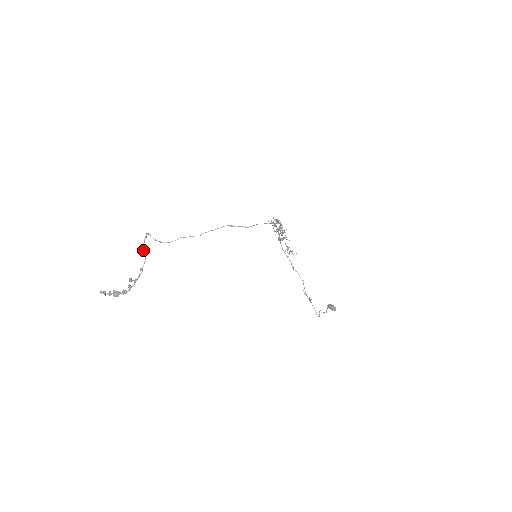
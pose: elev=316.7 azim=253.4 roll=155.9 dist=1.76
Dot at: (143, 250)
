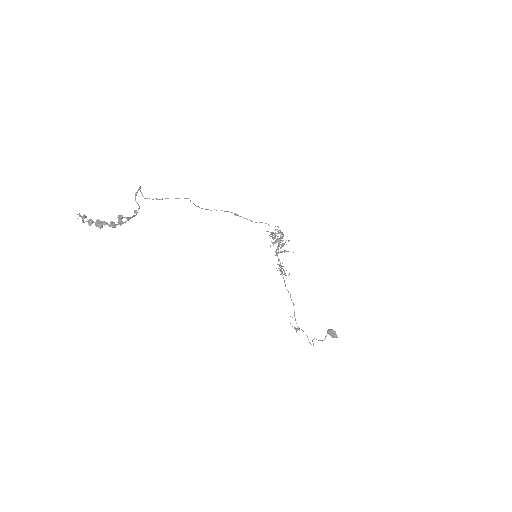
Dot at: occluded
